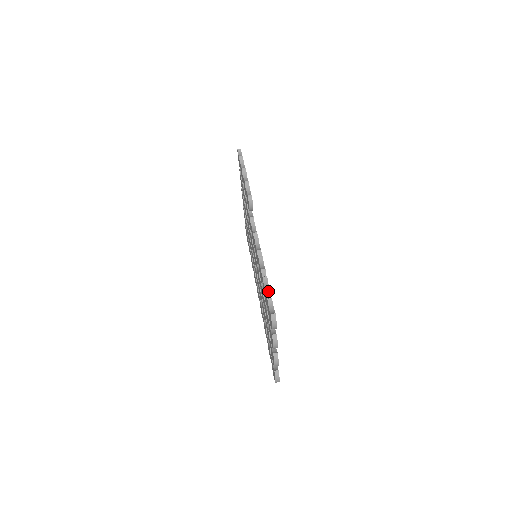
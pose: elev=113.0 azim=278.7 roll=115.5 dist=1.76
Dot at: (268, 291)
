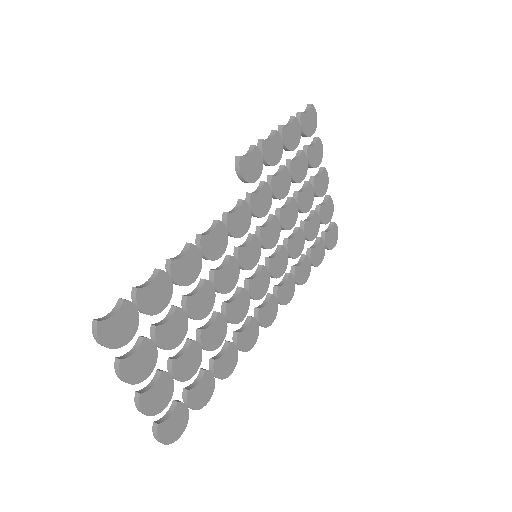
Dot at: (134, 289)
